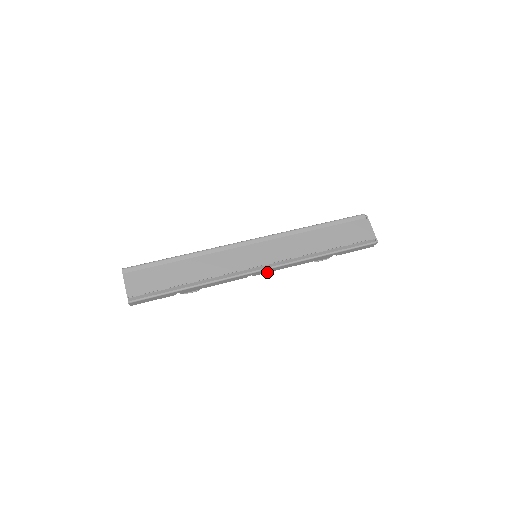
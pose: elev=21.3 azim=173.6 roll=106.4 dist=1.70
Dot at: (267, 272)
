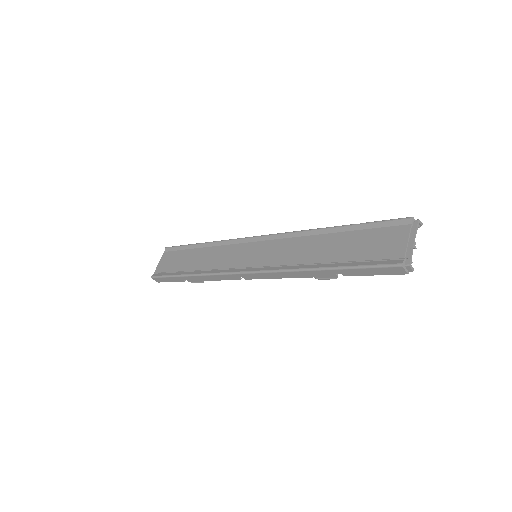
Dot at: (260, 278)
